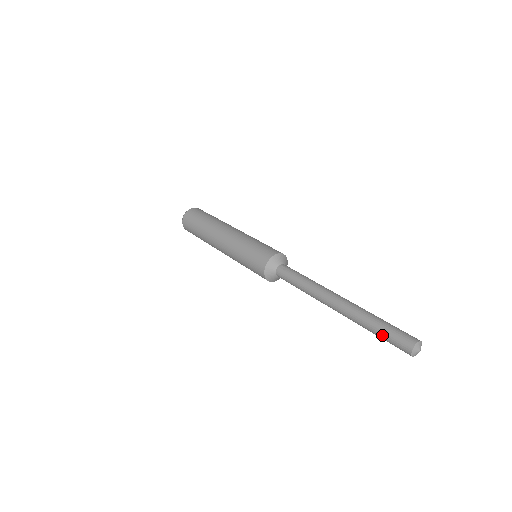
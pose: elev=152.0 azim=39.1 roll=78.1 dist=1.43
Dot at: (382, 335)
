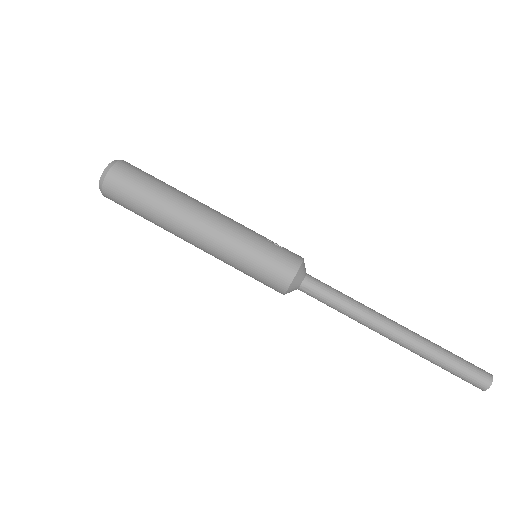
Dot at: occluded
